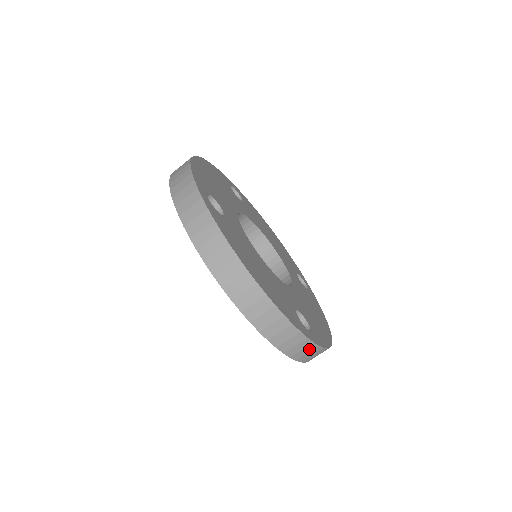
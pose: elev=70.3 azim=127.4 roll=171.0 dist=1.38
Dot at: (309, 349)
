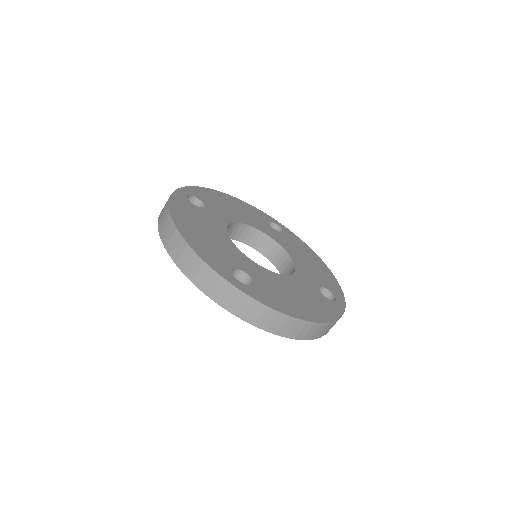
Dot at: occluded
